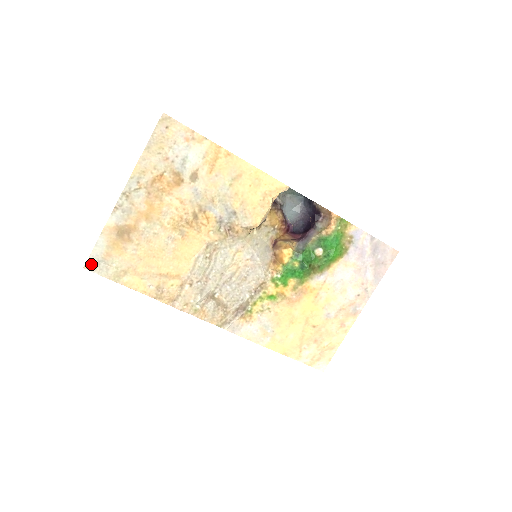
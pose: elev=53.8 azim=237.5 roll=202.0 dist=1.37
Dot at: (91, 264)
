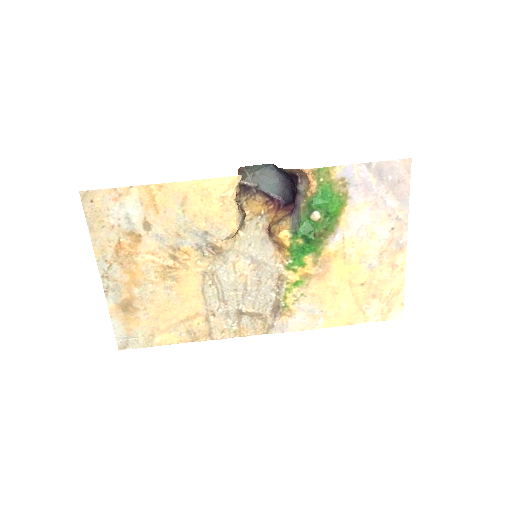
Dot at: (122, 344)
